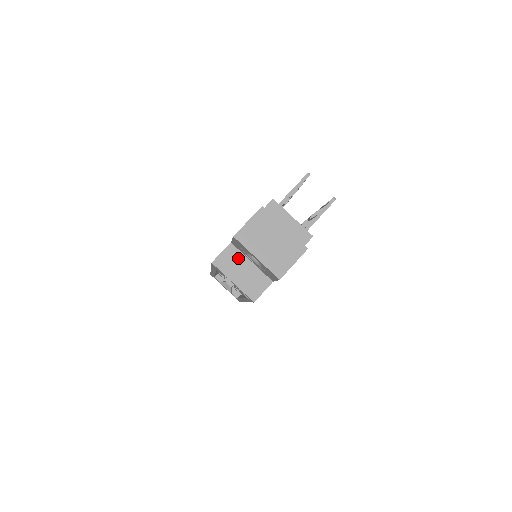
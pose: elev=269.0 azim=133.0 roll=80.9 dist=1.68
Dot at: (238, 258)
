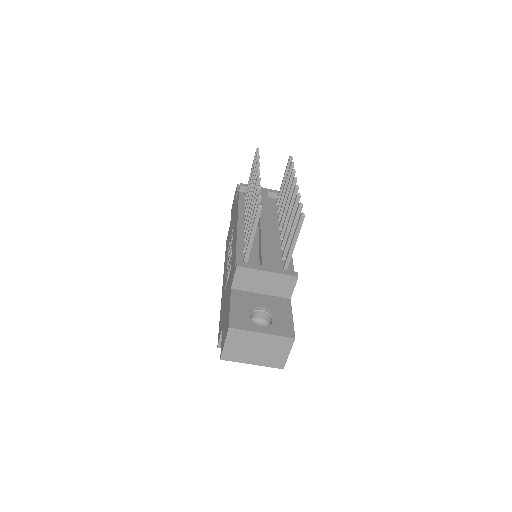
Dot at: occluded
